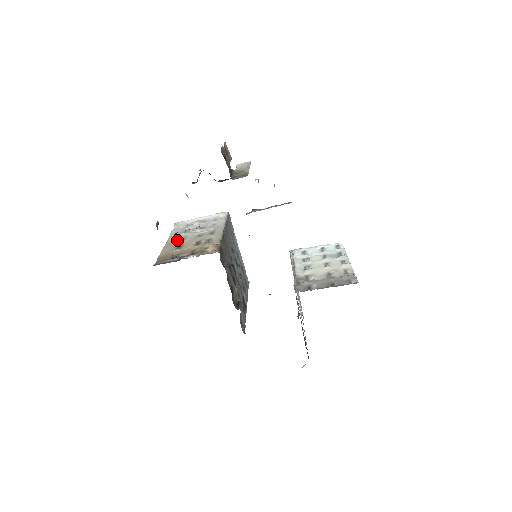
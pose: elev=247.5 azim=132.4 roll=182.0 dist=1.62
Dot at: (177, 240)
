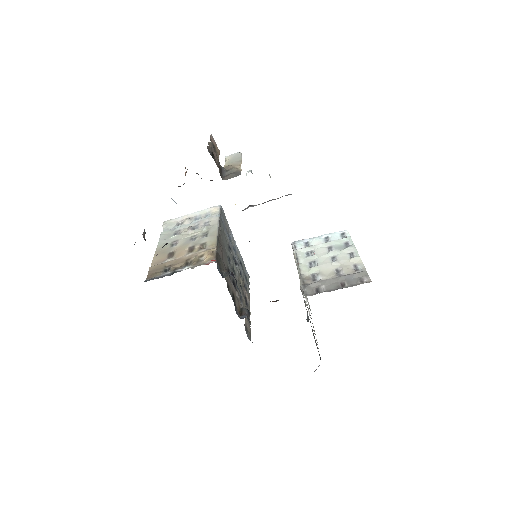
Dot at: (168, 245)
